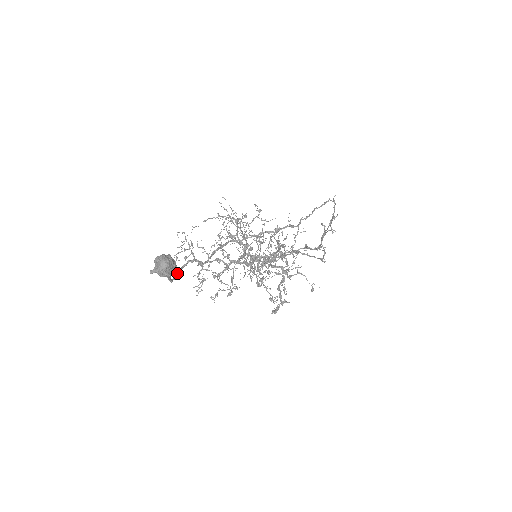
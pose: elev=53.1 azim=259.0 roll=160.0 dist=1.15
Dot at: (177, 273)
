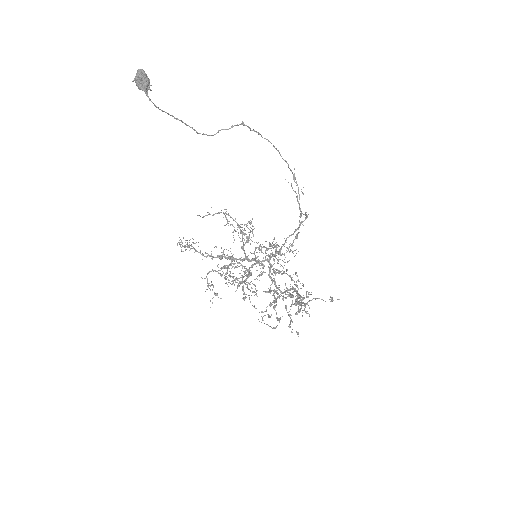
Dot at: (155, 105)
